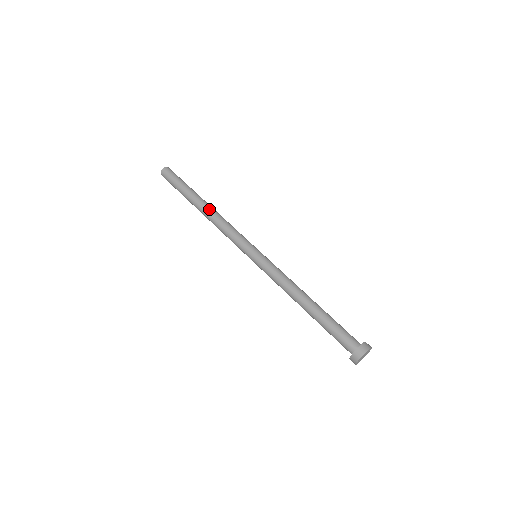
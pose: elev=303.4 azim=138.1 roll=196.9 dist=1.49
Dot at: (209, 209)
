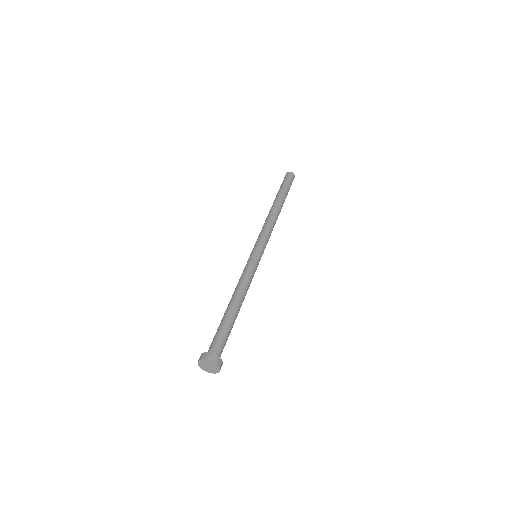
Dot at: (277, 211)
